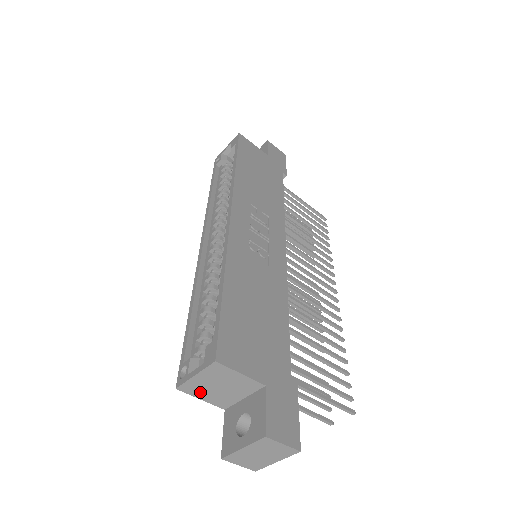
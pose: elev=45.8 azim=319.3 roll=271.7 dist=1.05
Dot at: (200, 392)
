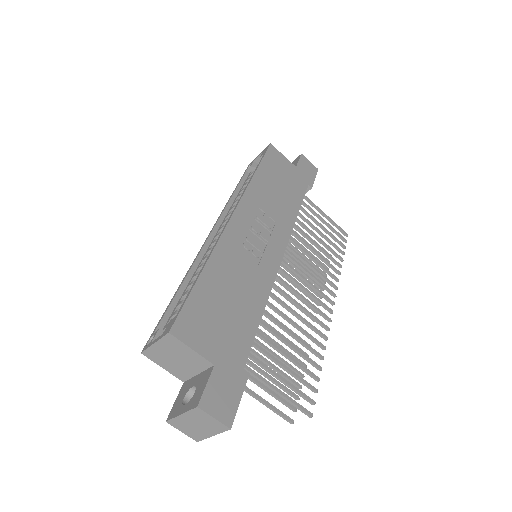
Dot at: (161, 360)
